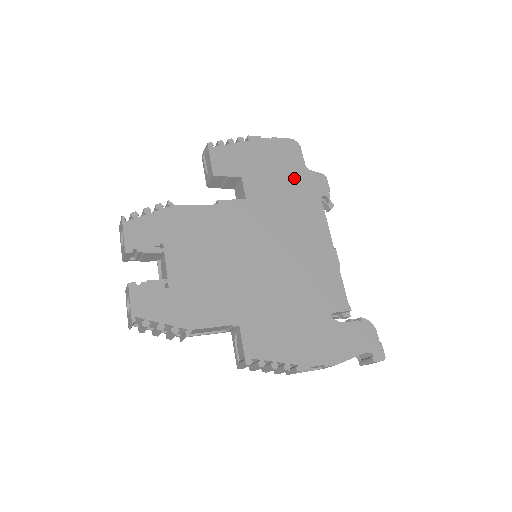
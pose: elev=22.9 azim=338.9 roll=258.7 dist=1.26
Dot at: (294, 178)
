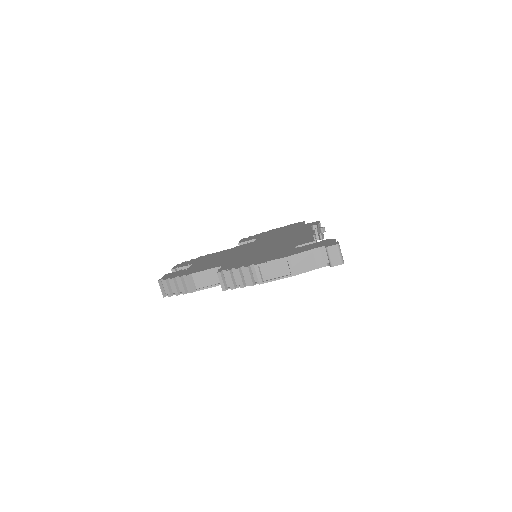
Dot at: (294, 228)
